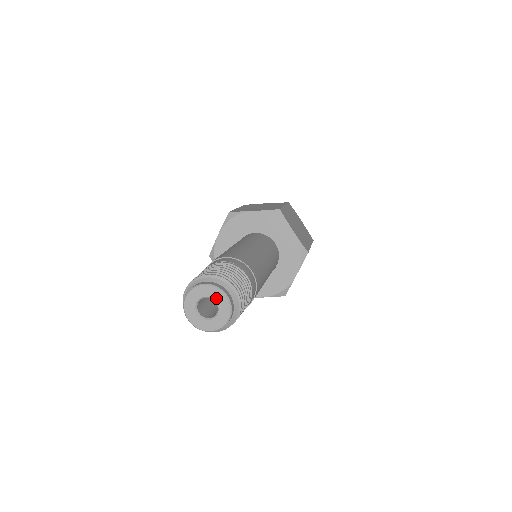
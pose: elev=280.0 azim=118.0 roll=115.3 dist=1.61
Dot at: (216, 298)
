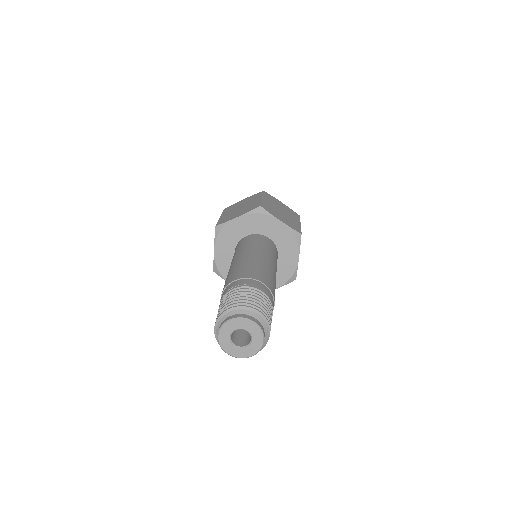
Dot at: (245, 327)
